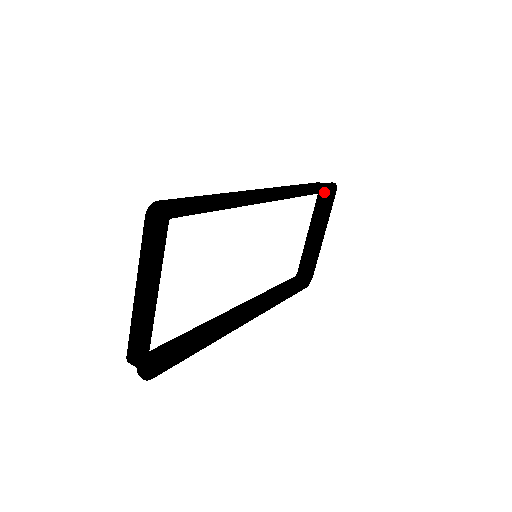
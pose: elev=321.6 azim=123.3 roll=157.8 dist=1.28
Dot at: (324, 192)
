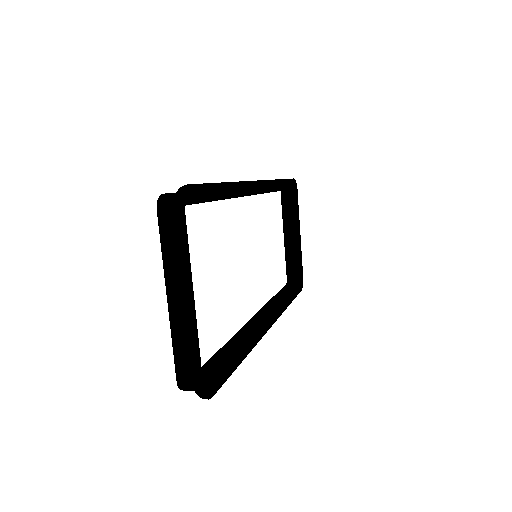
Dot at: (288, 189)
